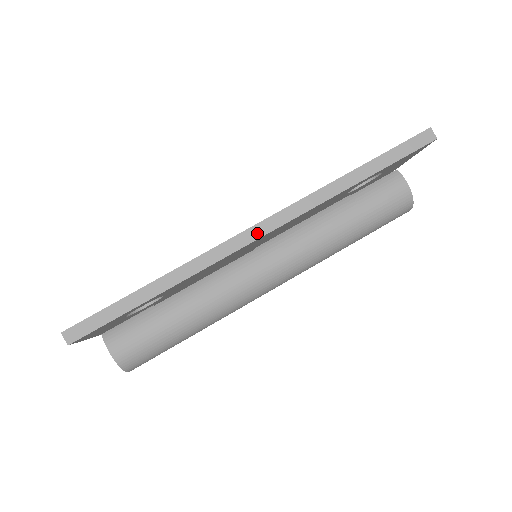
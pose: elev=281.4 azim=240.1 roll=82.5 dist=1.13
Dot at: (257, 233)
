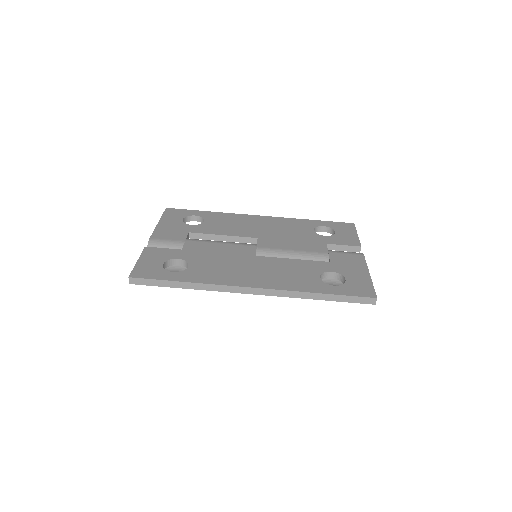
Dot at: (251, 291)
